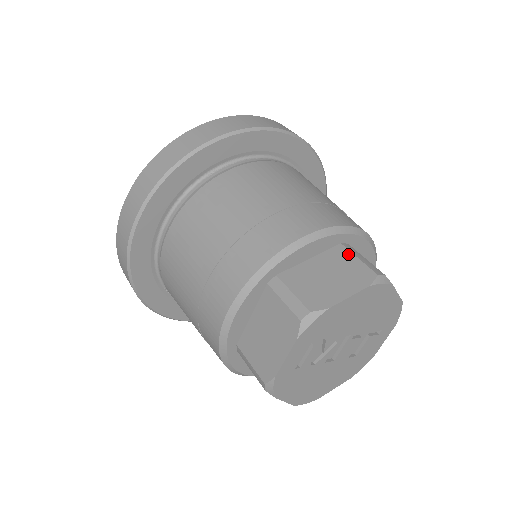
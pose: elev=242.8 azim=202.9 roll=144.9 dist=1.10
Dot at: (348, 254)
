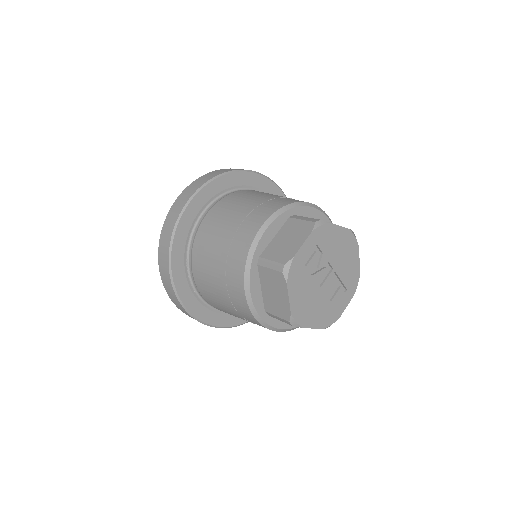
Dot at: occluded
